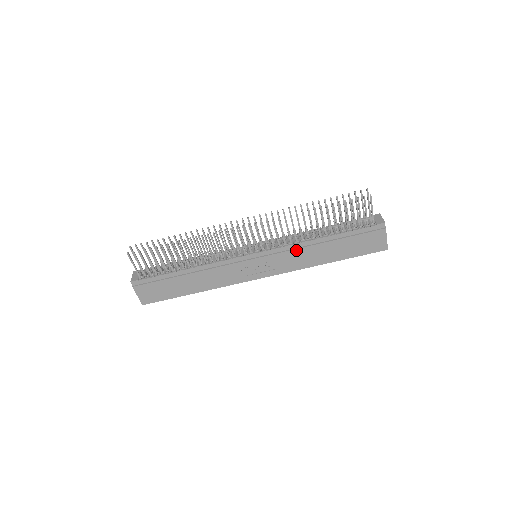
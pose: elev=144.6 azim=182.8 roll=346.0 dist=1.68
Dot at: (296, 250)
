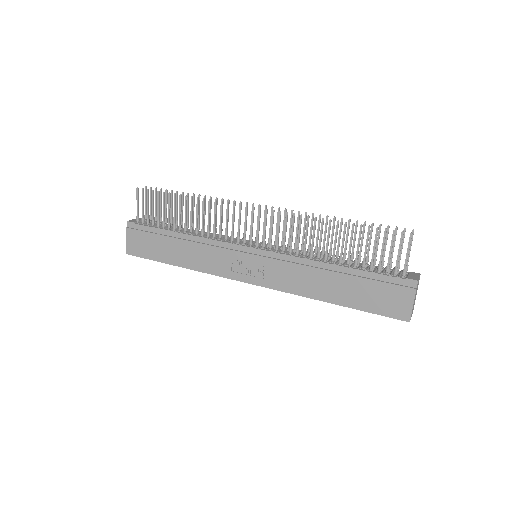
Dot at: (298, 265)
